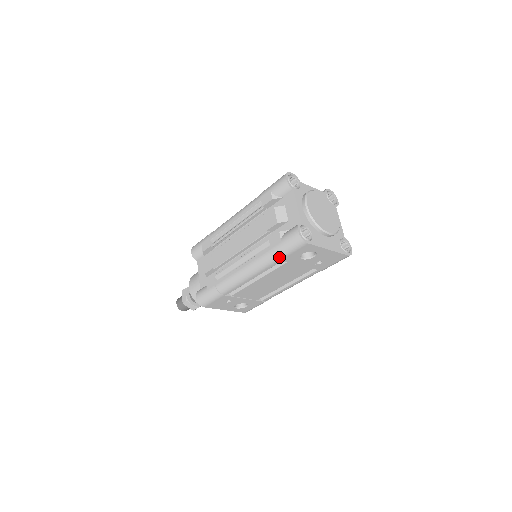
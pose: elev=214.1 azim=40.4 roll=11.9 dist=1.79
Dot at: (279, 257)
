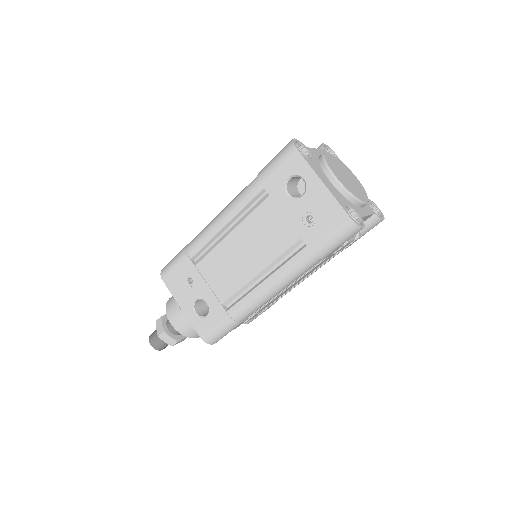
Dot at: (261, 177)
